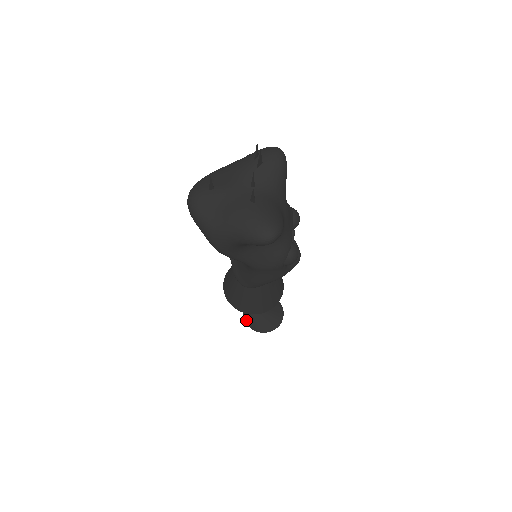
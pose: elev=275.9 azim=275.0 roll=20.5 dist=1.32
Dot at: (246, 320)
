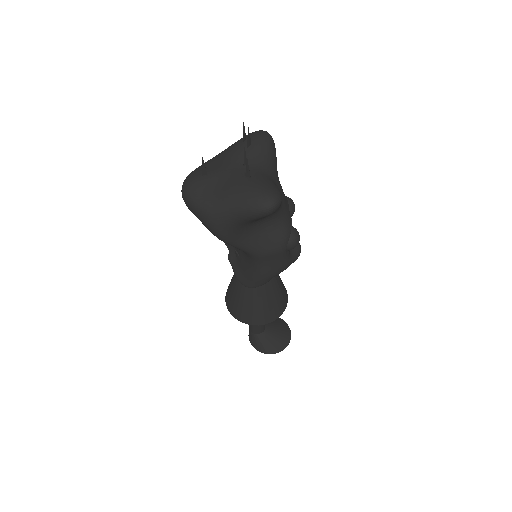
Dot at: (253, 343)
